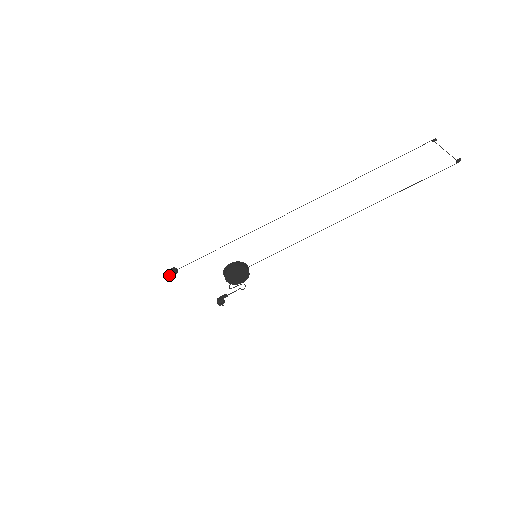
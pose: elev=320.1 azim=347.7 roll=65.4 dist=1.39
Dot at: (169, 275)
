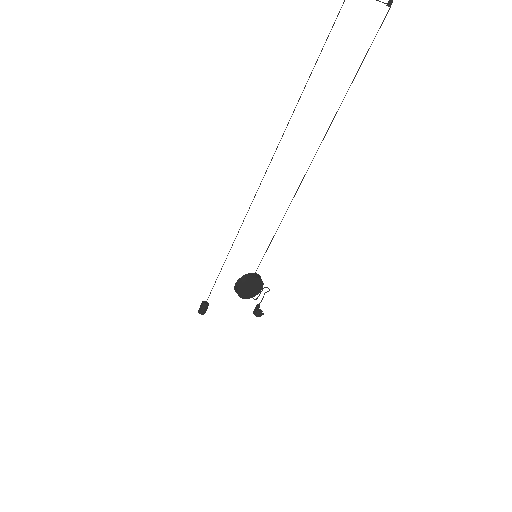
Dot at: (203, 311)
